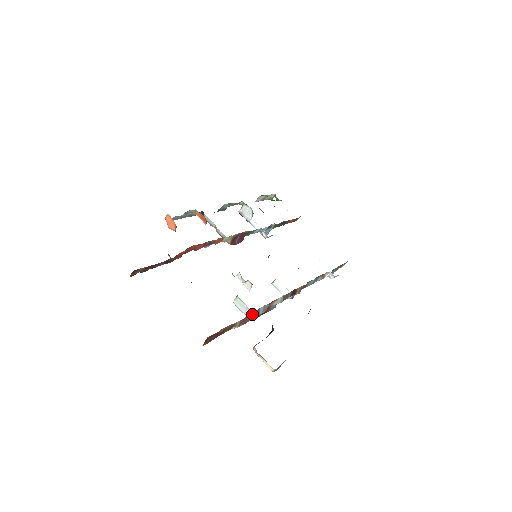
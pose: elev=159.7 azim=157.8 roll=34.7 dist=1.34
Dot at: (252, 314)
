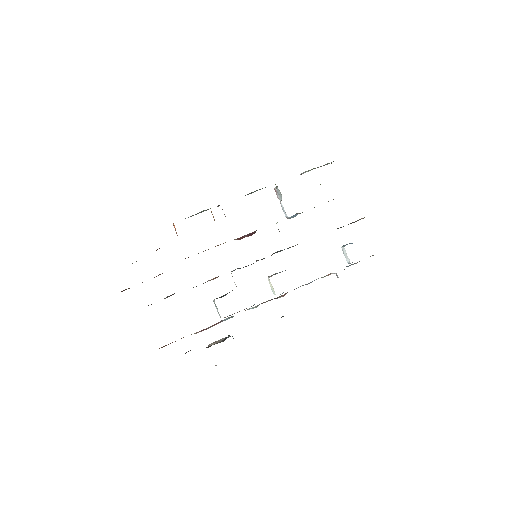
Dot at: (212, 325)
